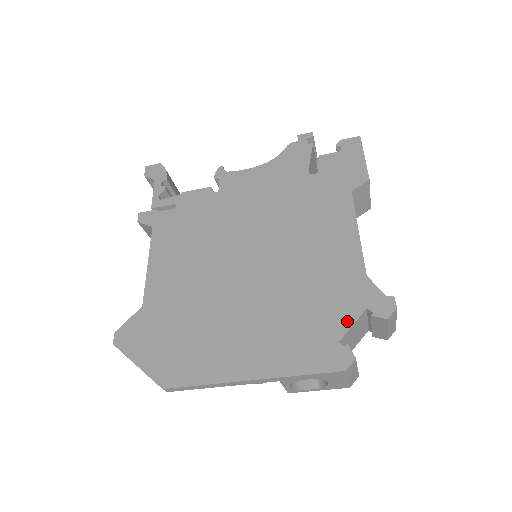
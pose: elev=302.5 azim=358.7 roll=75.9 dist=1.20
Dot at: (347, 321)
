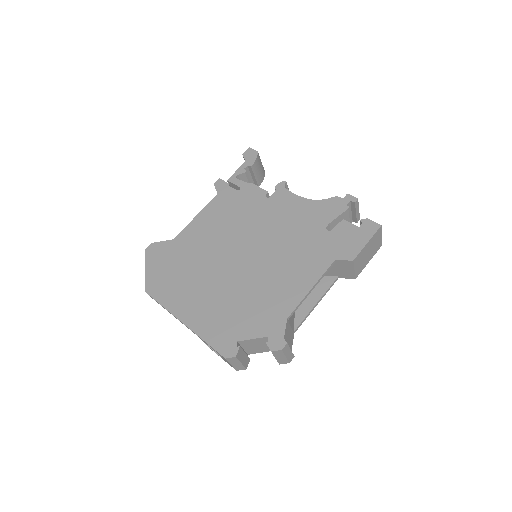
Dot at: (252, 334)
